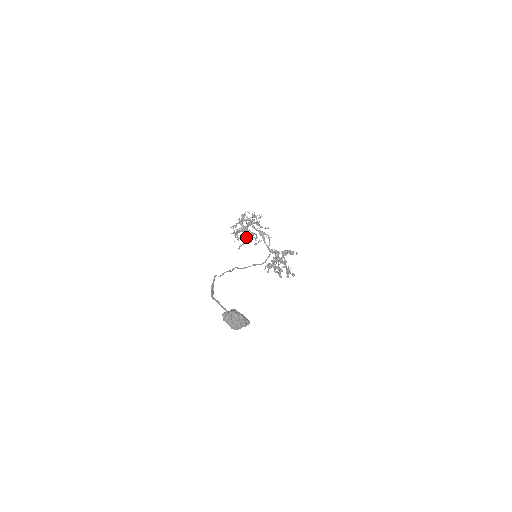
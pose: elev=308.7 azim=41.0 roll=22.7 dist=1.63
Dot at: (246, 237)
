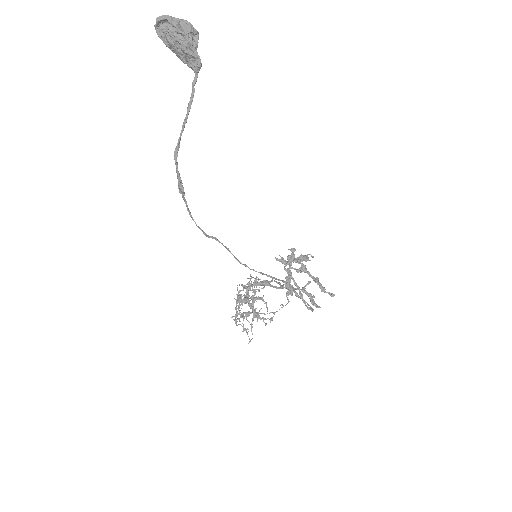
Dot at: (251, 304)
